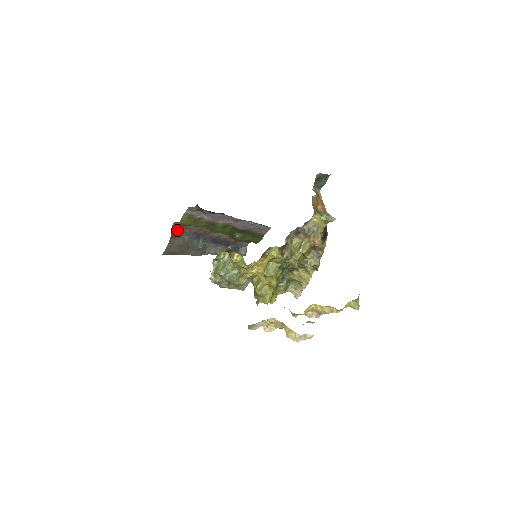
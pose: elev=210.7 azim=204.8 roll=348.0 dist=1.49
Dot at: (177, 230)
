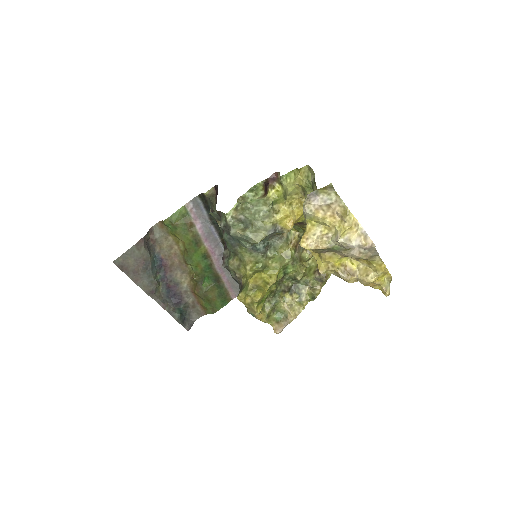
Dot at: (150, 240)
